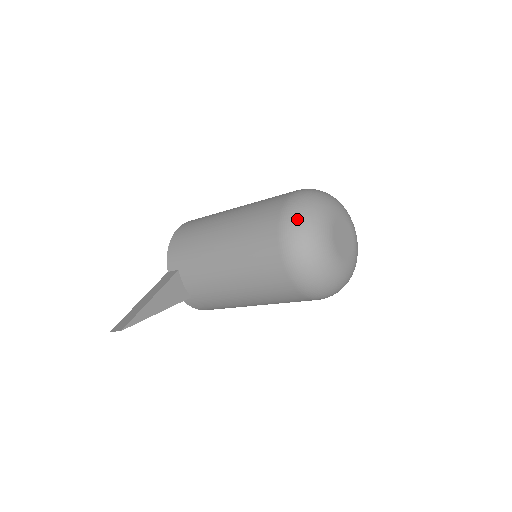
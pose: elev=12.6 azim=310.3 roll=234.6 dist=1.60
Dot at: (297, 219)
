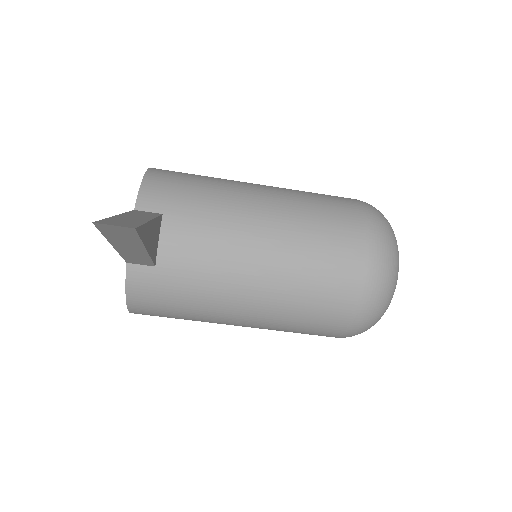
Dot at: (385, 220)
